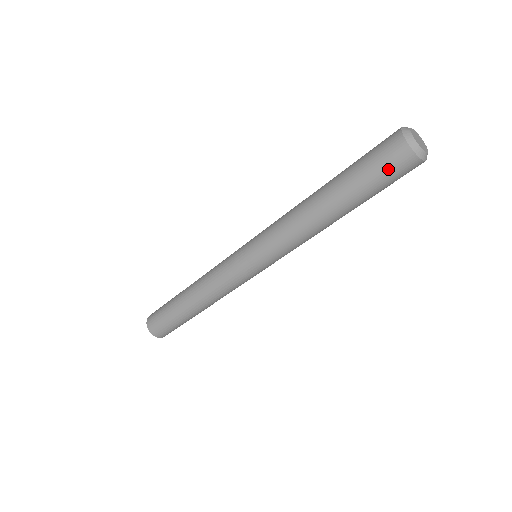
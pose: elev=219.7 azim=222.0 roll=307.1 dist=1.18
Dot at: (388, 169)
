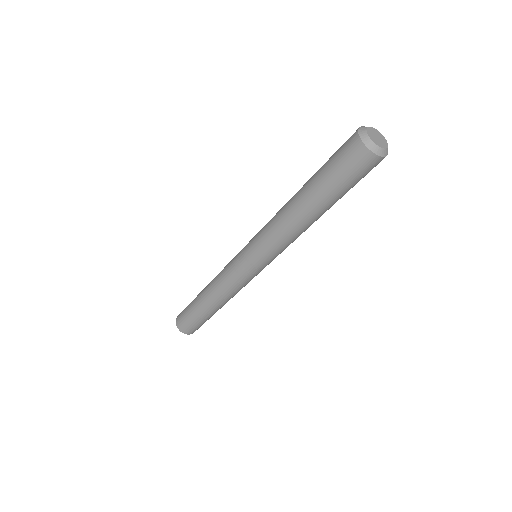
Dot at: (365, 175)
